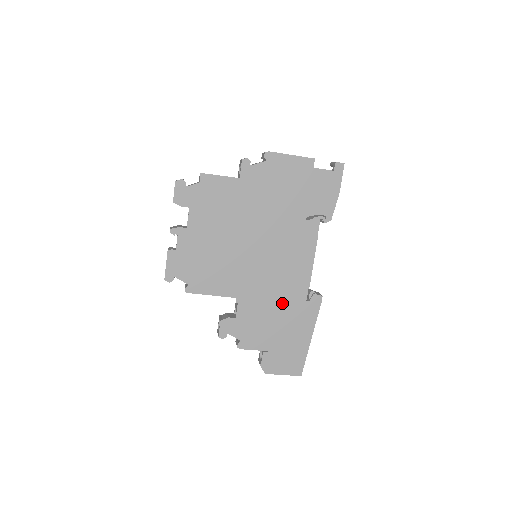
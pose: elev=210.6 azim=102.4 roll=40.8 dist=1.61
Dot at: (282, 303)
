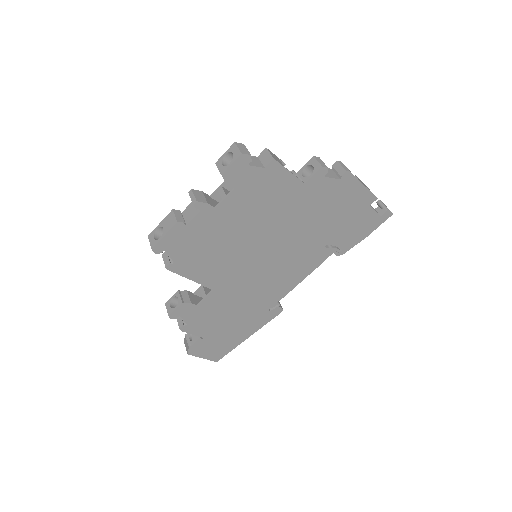
Dot at: (248, 305)
